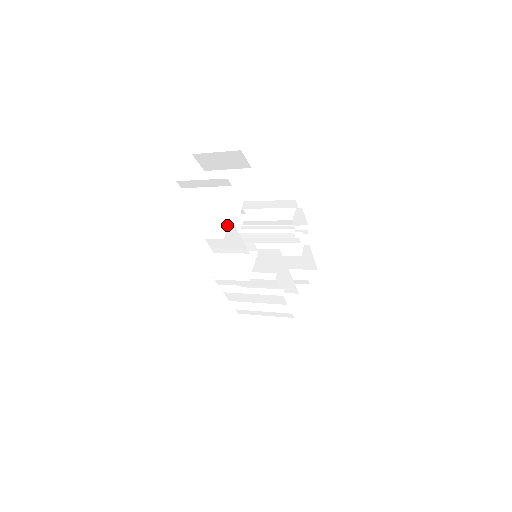
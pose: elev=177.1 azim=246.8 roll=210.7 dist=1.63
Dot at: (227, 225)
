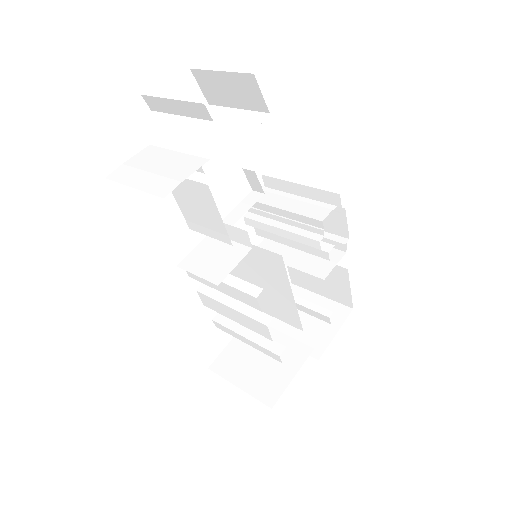
Dot at: (181, 180)
